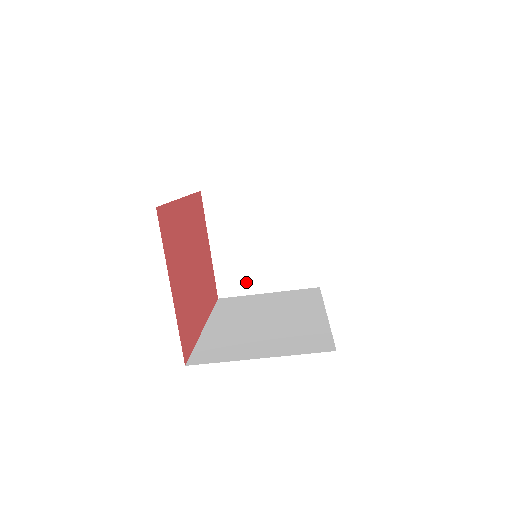
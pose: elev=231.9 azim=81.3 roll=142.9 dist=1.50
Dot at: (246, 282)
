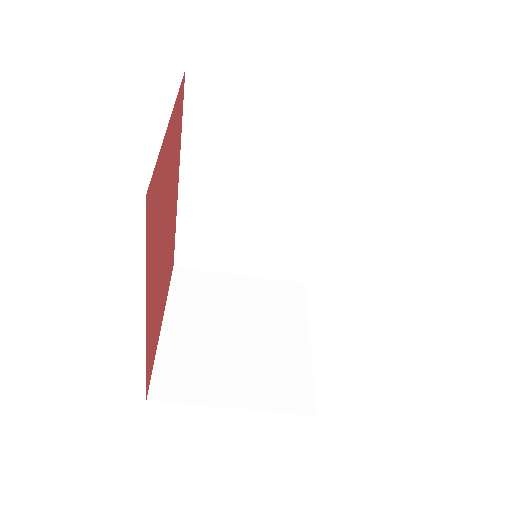
Dot at: (201, 384)
